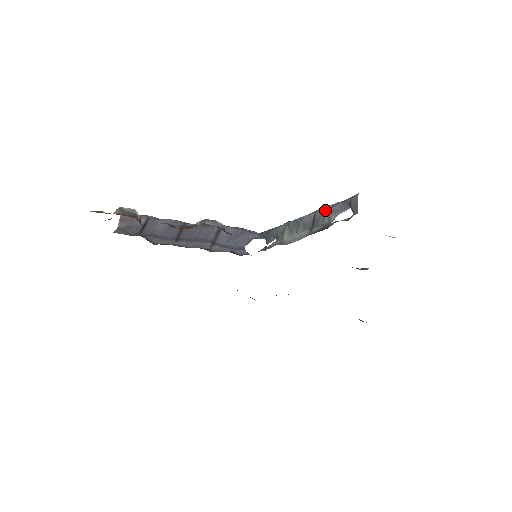
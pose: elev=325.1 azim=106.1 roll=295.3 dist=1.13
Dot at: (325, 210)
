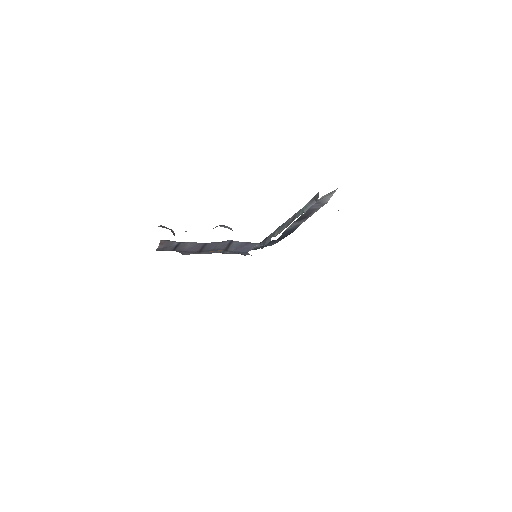
Dot at: (300, 209)
